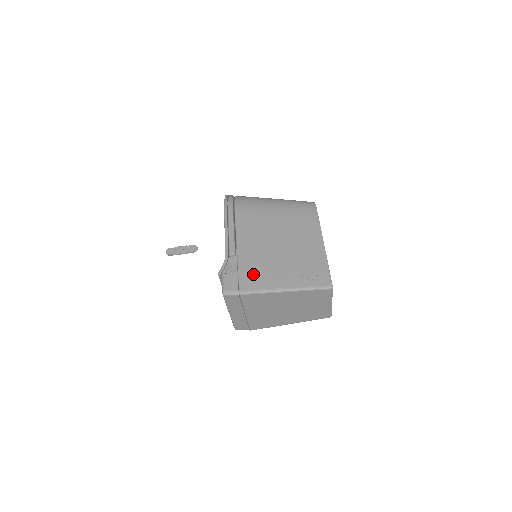
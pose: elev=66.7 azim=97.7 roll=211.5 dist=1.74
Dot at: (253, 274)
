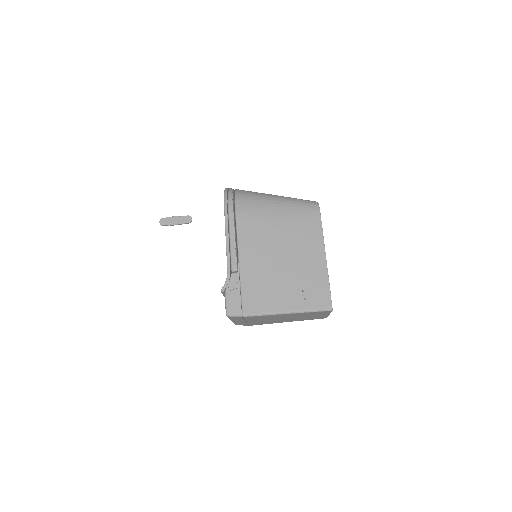
Dot at: (256, 295)
